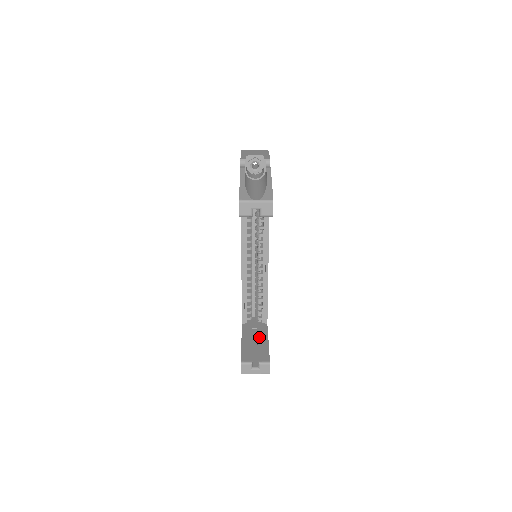
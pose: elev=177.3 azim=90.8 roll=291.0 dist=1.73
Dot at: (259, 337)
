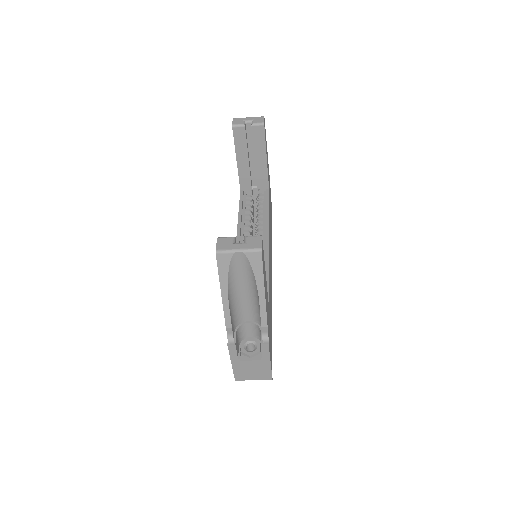
Dot at: occluded
